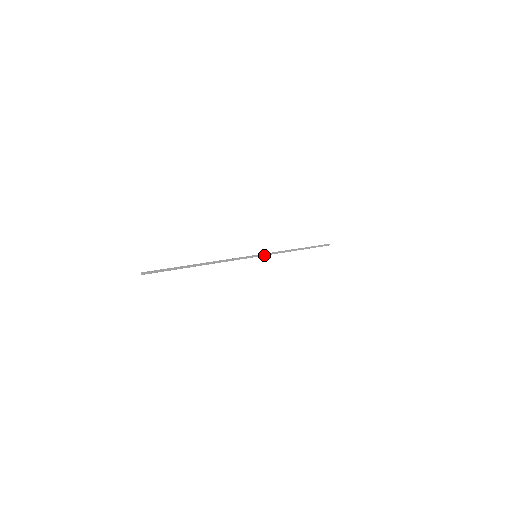
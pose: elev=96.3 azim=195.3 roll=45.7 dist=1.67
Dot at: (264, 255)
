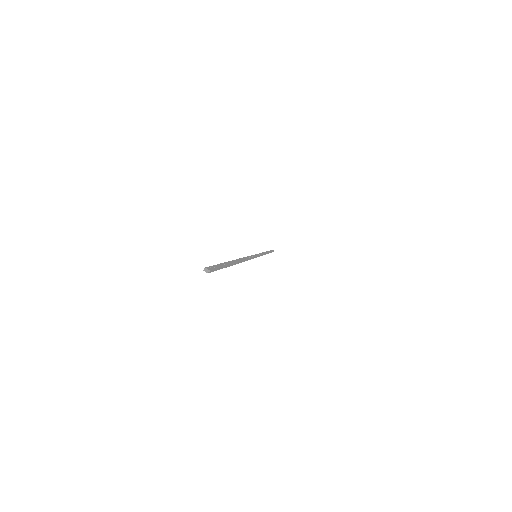
Dot at: (259, 255)
